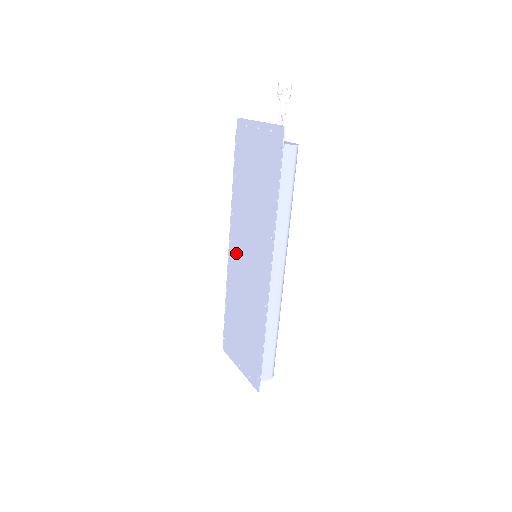
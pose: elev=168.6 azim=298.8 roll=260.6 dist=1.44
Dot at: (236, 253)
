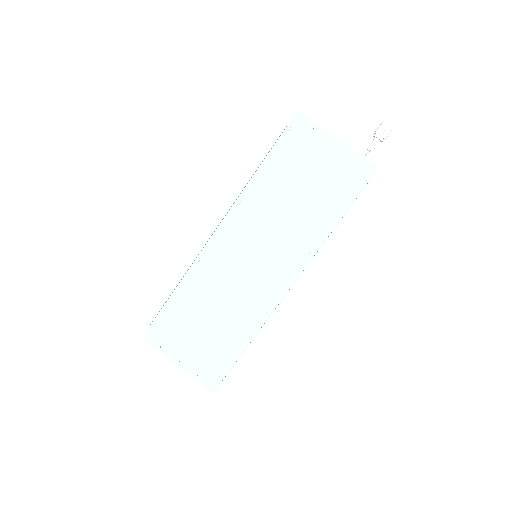
Dot at: (228, 244)
